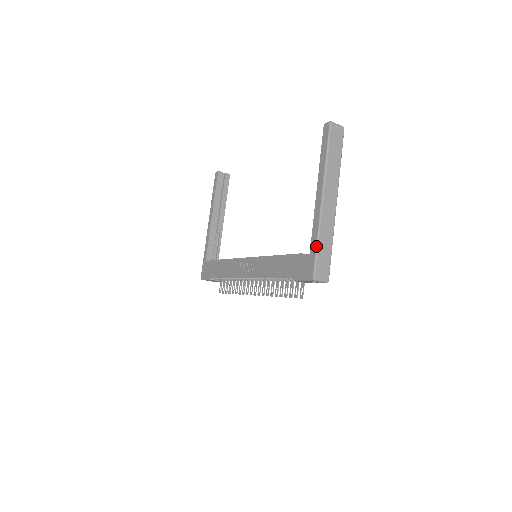
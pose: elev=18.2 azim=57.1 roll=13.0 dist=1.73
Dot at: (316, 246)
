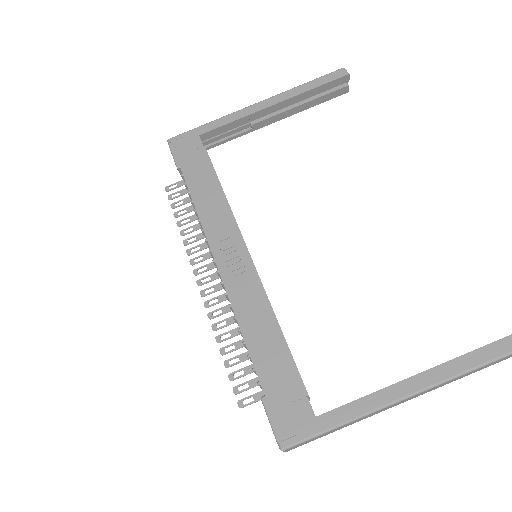
Dot at: (333, 427)
